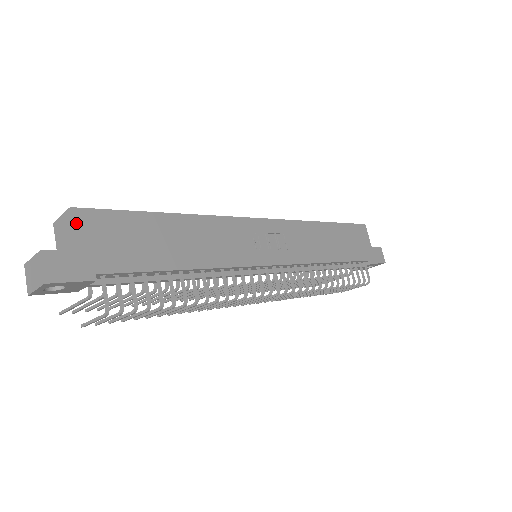
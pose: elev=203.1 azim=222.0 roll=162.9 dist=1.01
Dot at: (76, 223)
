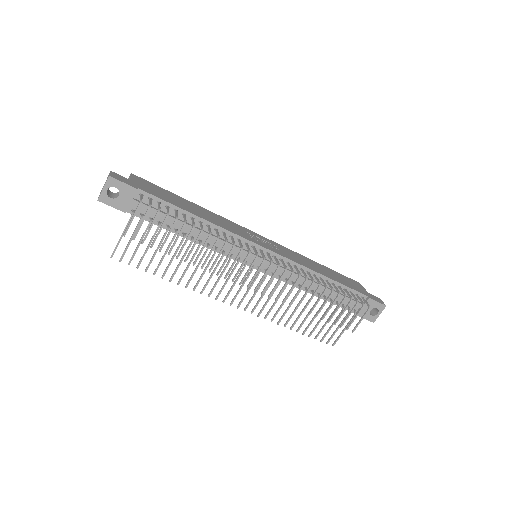
Dot at: (132, 176)
